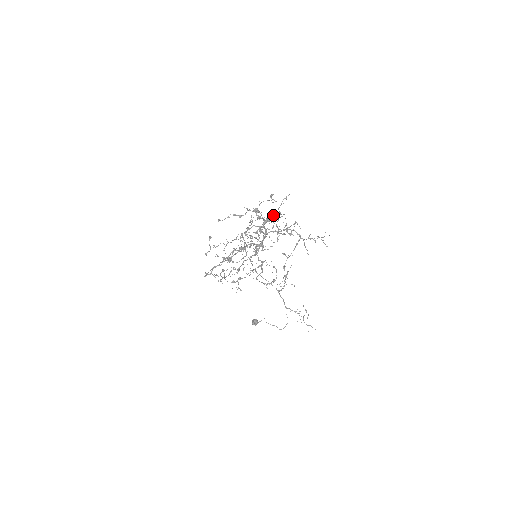
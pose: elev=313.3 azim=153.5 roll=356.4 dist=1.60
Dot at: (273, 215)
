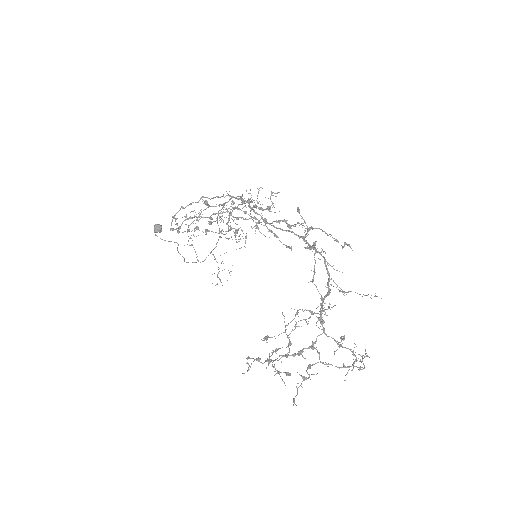
Dot at: (325, 259)
